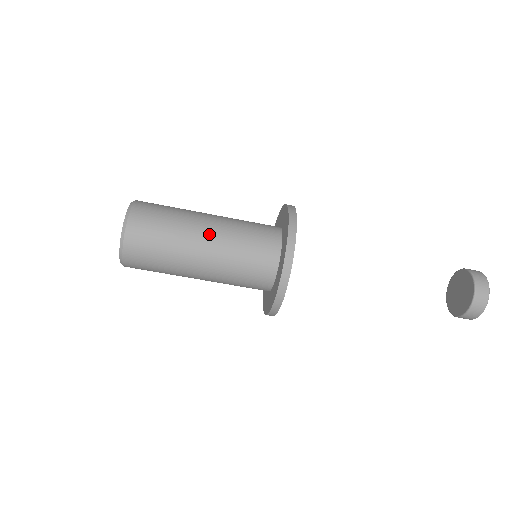
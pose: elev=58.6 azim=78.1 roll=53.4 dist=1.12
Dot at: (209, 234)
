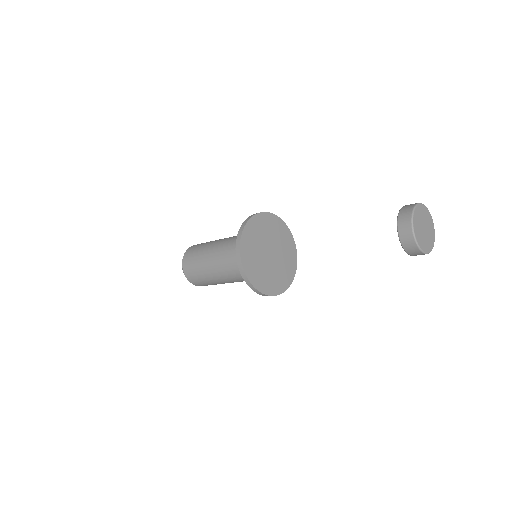
Dot at: (230, 282)
